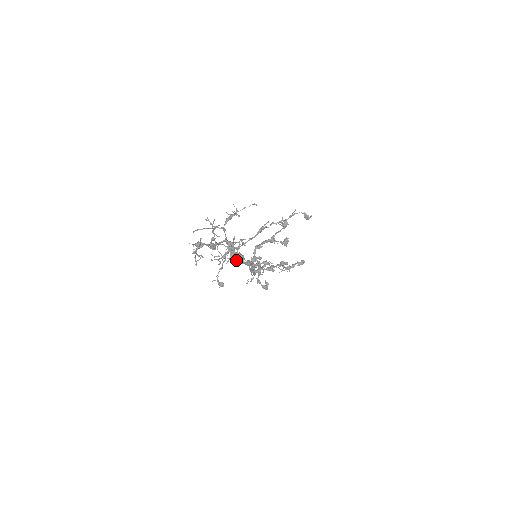
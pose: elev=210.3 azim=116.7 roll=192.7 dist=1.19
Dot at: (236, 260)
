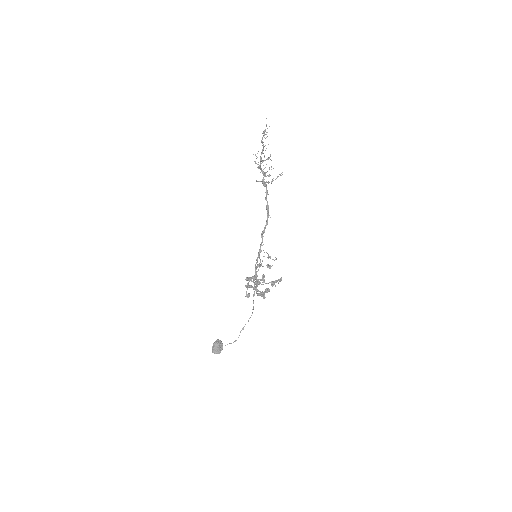
Dot at: (218, 344)
